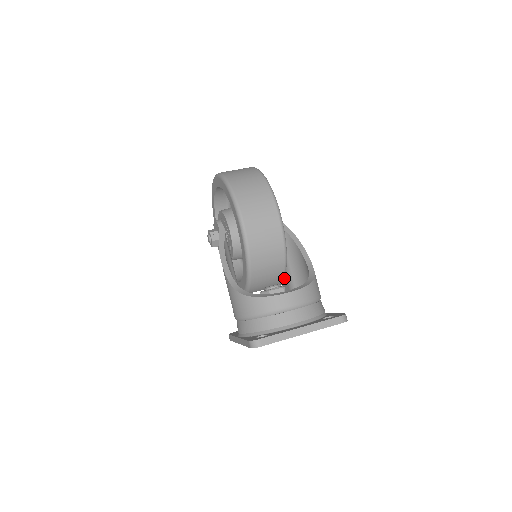
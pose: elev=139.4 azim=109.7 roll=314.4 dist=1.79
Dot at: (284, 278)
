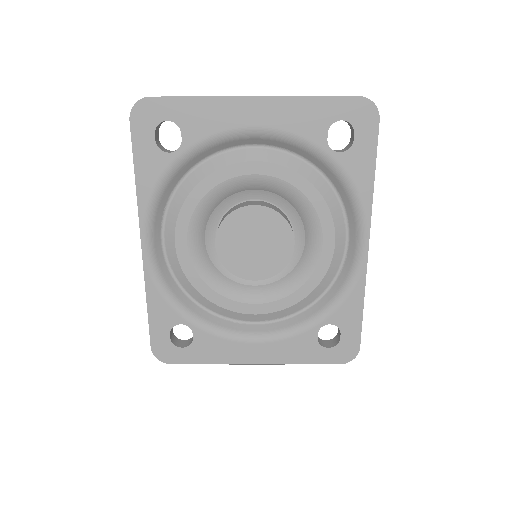
Dot at: occluded
